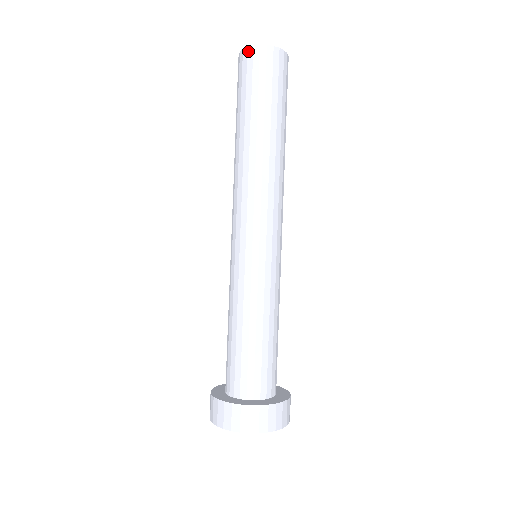
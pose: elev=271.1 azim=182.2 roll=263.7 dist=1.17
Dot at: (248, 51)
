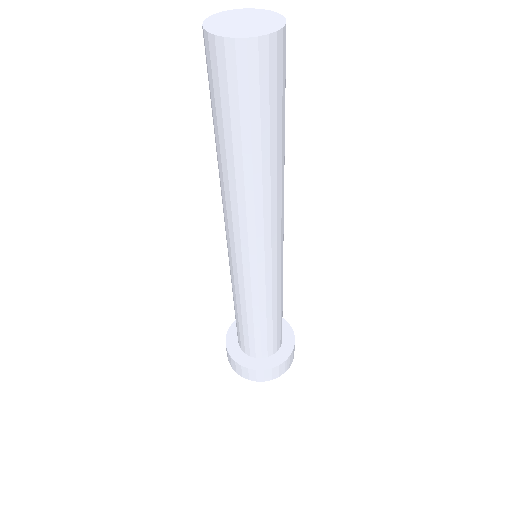
Dot at: (248, 46)
